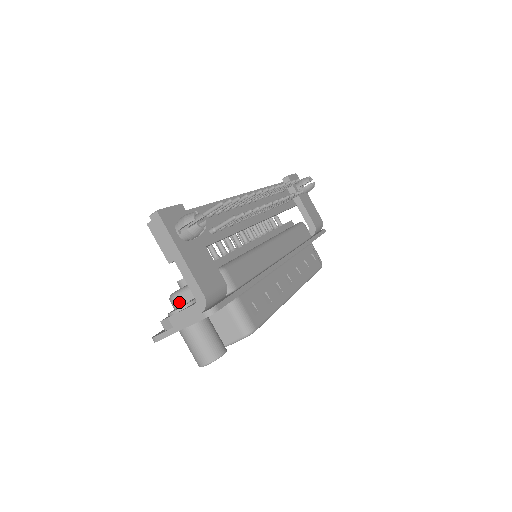
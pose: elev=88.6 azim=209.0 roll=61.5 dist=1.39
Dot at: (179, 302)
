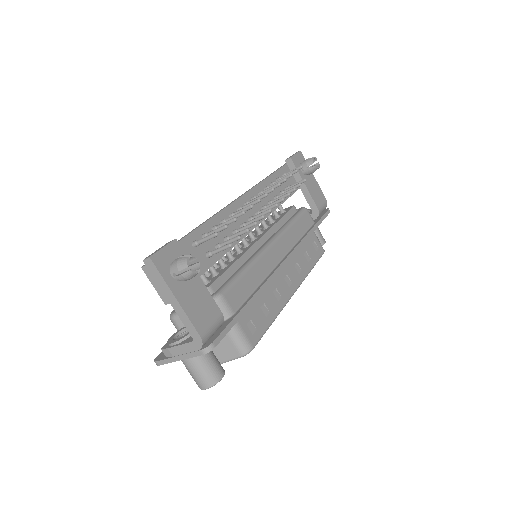
Dot at: (179, 323)
